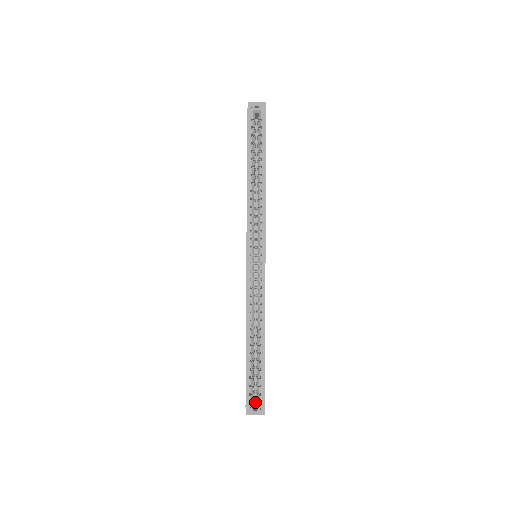
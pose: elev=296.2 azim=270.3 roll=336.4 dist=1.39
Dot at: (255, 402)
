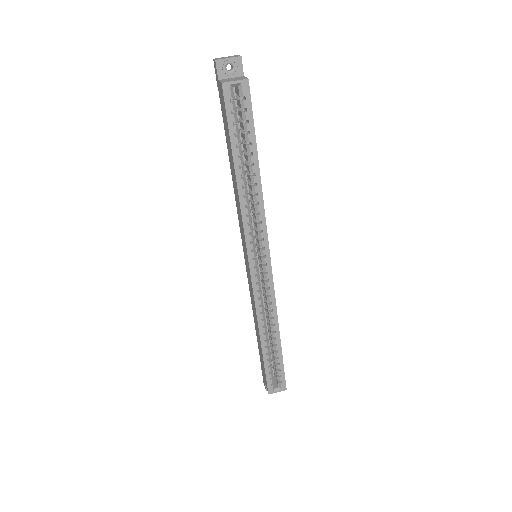
Dot at: (277, 388)
